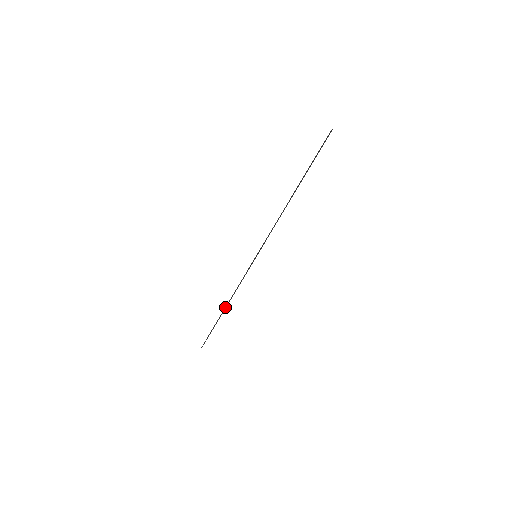
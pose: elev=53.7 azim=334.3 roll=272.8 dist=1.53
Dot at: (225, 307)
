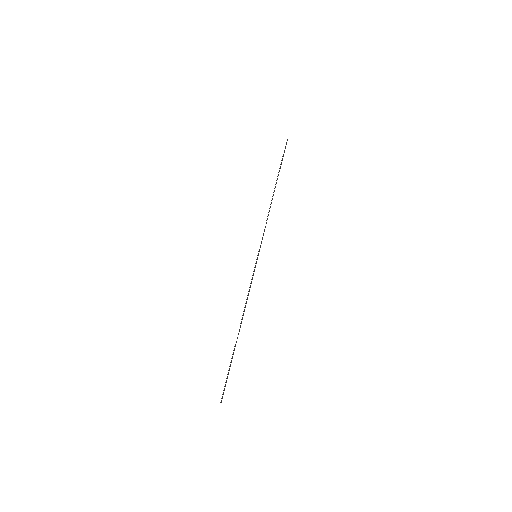
Dot at: (240, 326)
